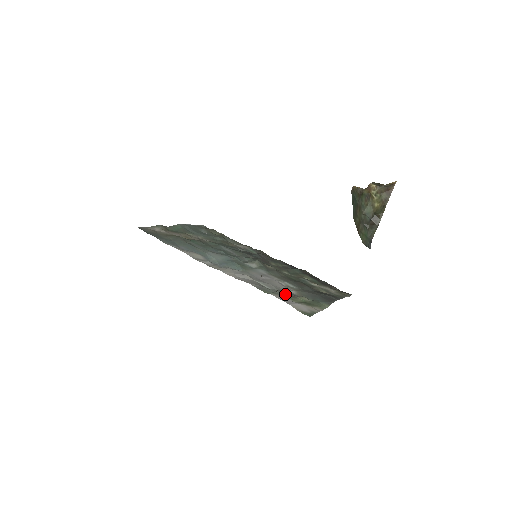
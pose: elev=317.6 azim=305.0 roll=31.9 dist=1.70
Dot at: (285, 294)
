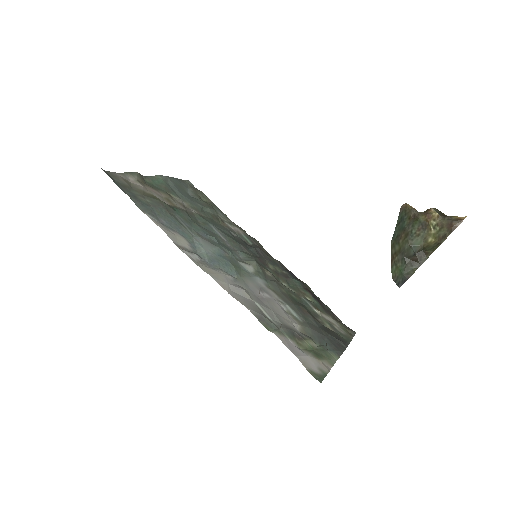
Dot at: (290, 333)
